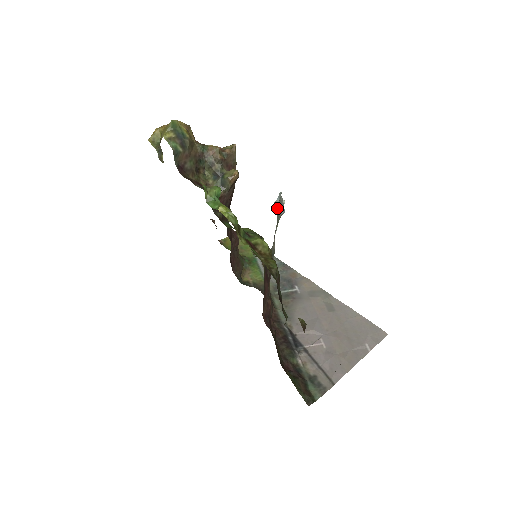
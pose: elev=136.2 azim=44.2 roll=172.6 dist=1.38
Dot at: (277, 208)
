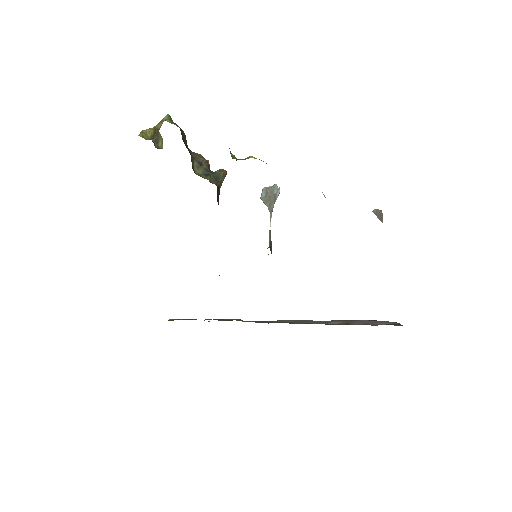
Dot at: (266, 200)
